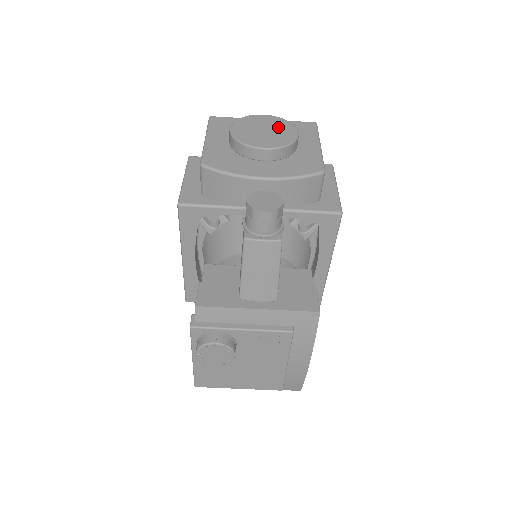
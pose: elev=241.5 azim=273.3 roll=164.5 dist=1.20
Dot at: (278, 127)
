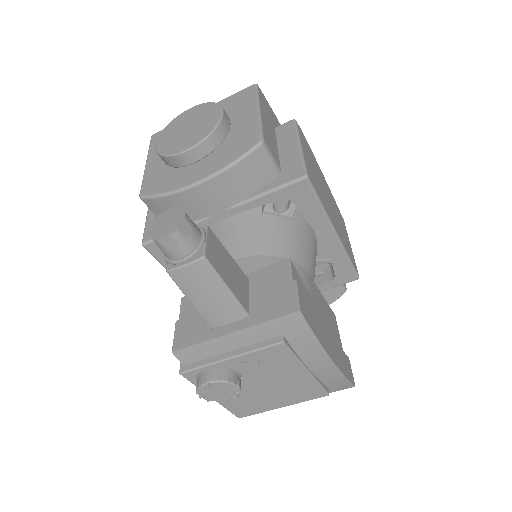
Dot at: (202, 116)
